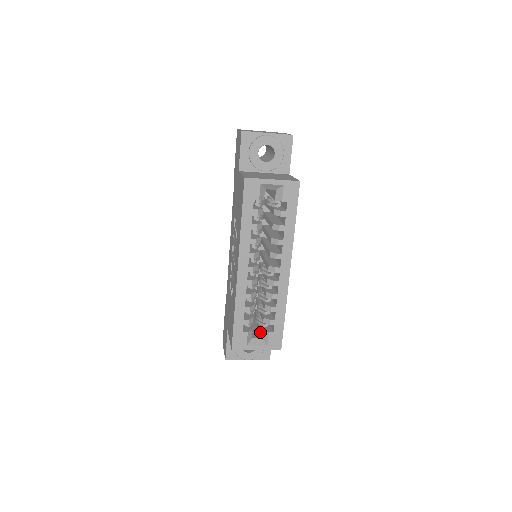
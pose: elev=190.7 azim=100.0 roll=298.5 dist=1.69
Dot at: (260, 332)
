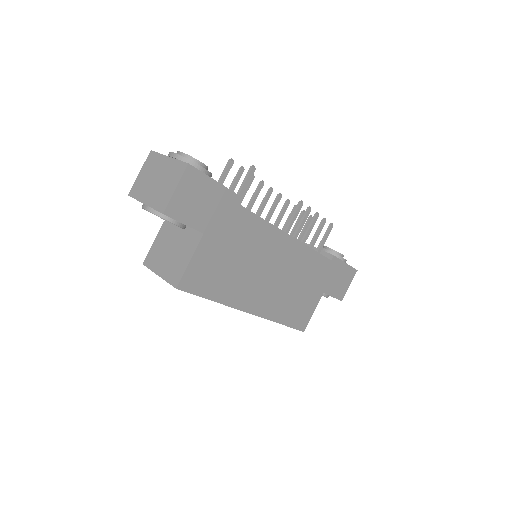
Dot at: occluded
